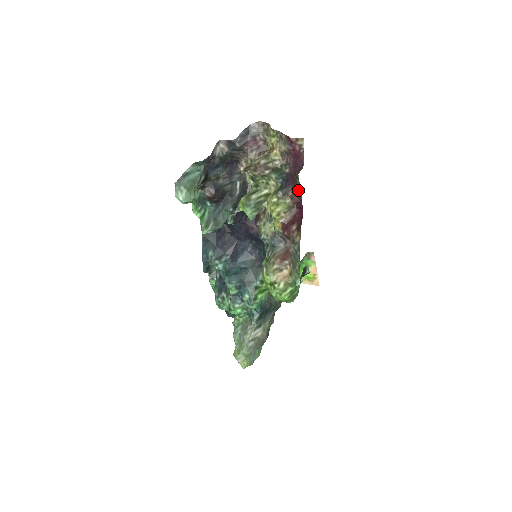
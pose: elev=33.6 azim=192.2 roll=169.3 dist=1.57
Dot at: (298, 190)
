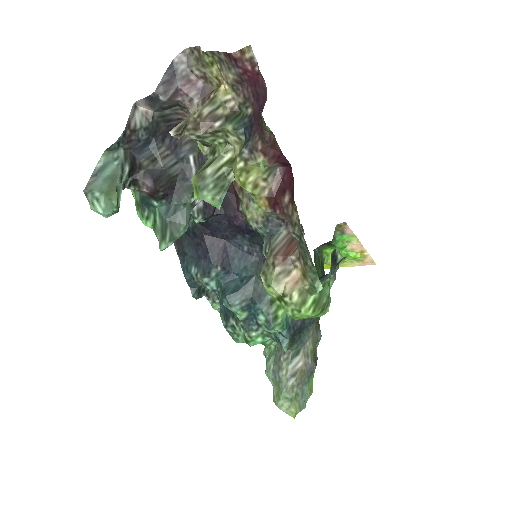
Dot at: (269, 136)
